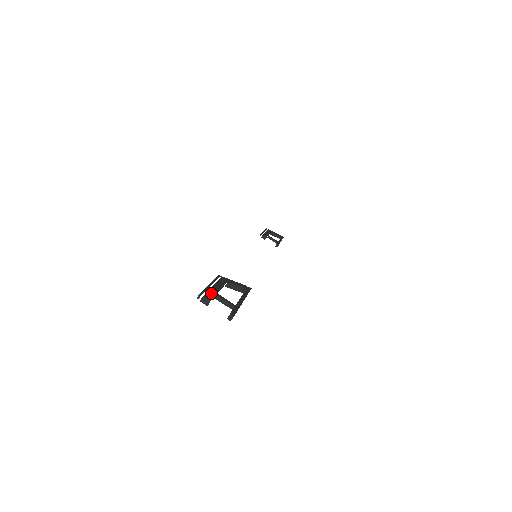
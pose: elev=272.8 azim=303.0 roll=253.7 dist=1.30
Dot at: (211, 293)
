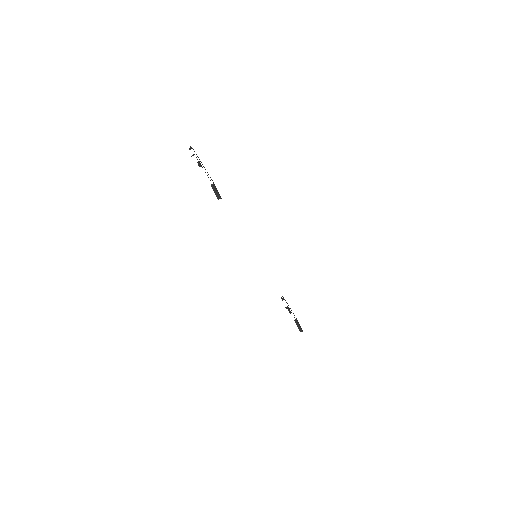
Dot at: occluded
